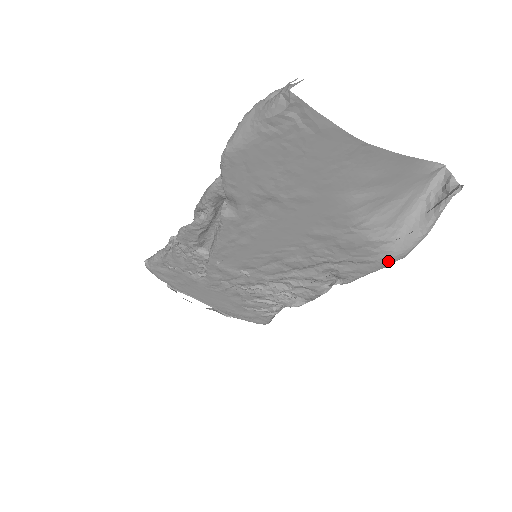
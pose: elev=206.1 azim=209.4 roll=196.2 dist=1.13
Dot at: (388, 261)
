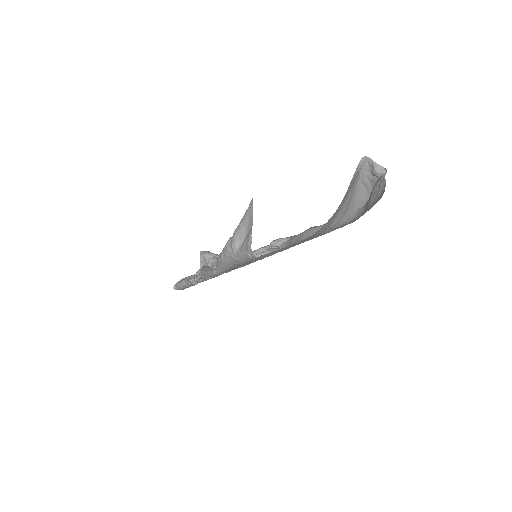
Dot at: occluded
